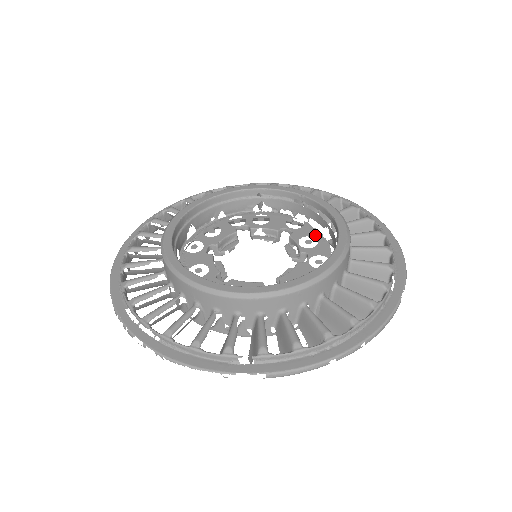
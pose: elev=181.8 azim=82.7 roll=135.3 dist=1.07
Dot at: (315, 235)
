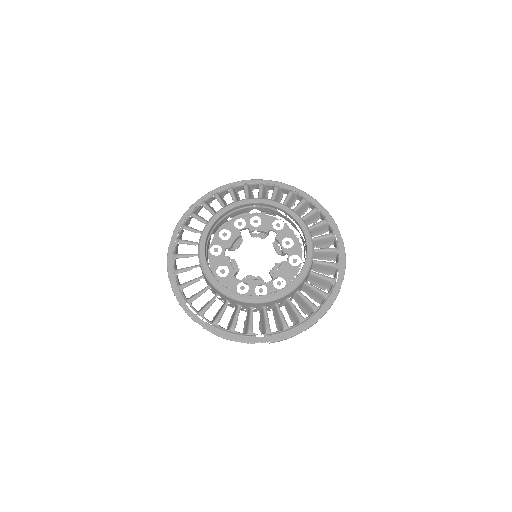
Dot at: (292, 236)
